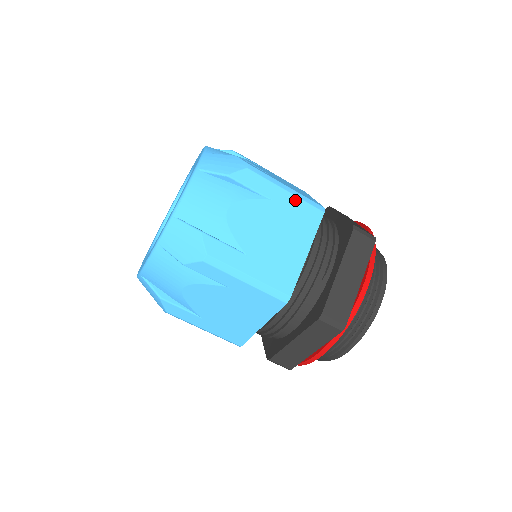
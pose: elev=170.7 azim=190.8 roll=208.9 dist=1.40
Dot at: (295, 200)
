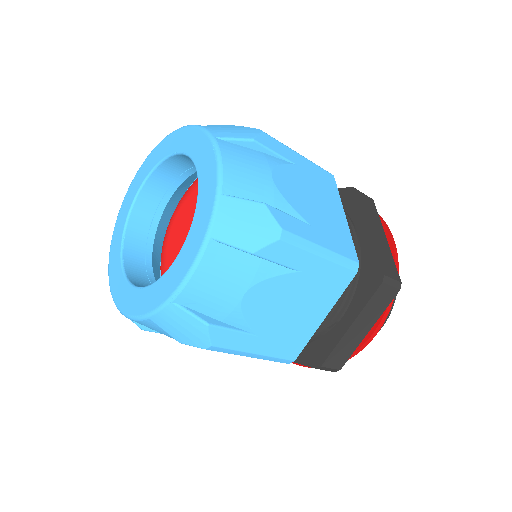
Dot at: (328, 266)
